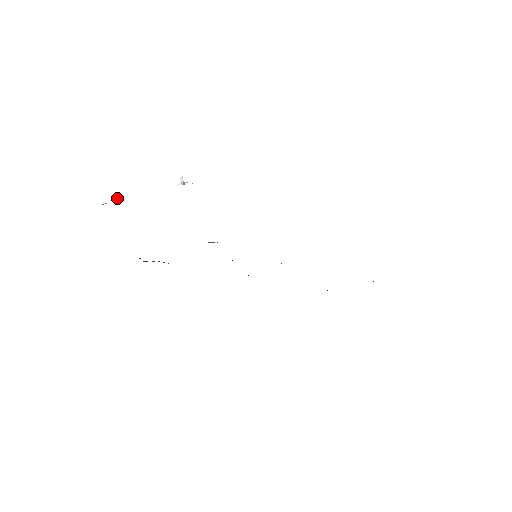
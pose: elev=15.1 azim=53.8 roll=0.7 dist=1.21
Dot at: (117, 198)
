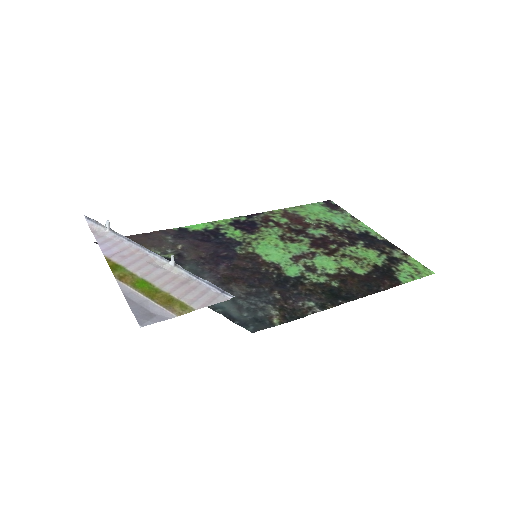
Dot at: (109, 227)
